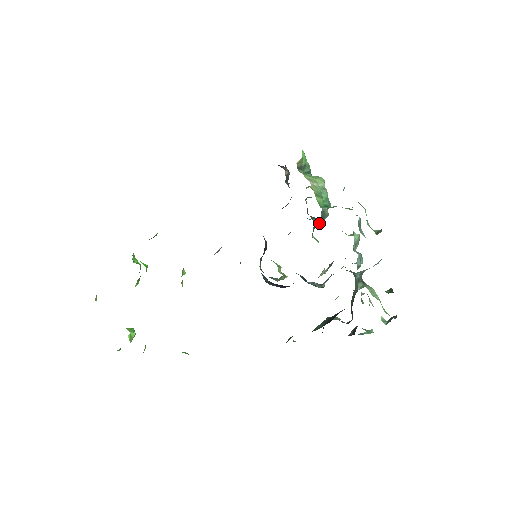
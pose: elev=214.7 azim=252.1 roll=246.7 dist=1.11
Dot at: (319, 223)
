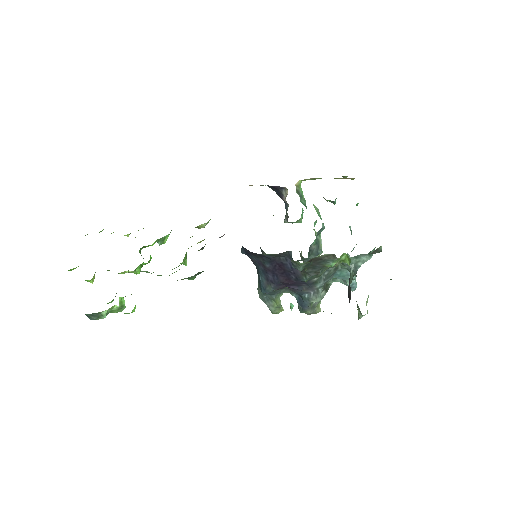
Dot at: (314, 250)
